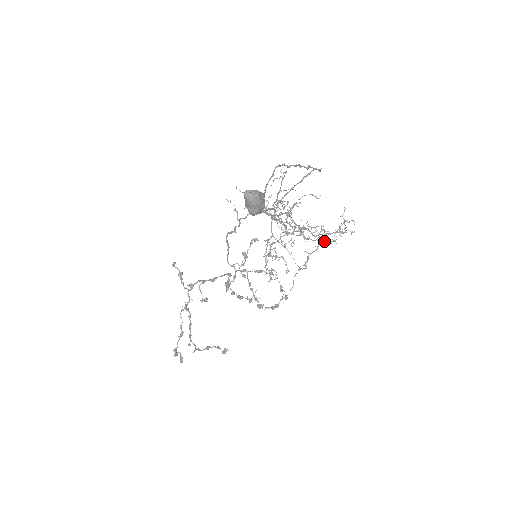
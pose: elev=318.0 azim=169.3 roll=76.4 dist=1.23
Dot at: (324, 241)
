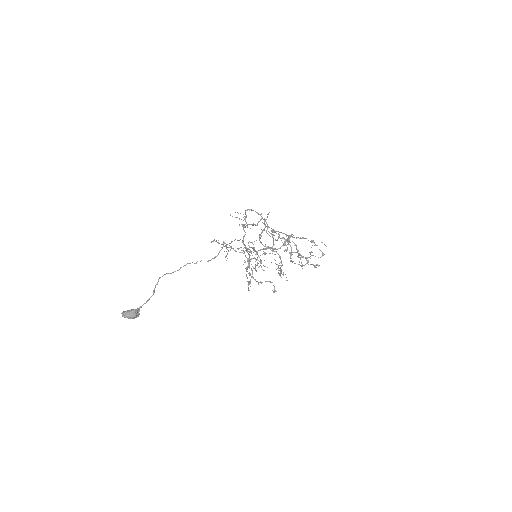
Dot at: occluded
